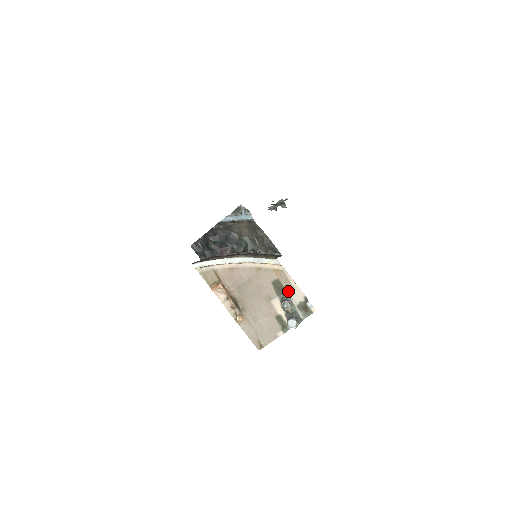
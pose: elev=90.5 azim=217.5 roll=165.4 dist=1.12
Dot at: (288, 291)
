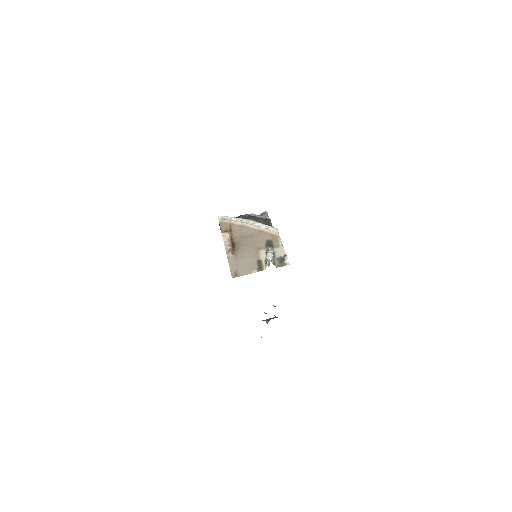
Dot at: (275, 248)
